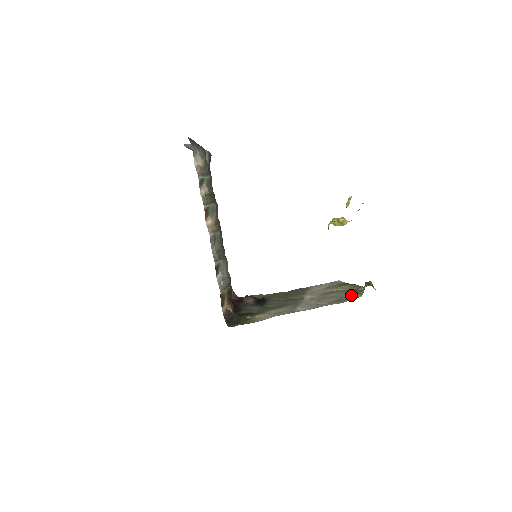
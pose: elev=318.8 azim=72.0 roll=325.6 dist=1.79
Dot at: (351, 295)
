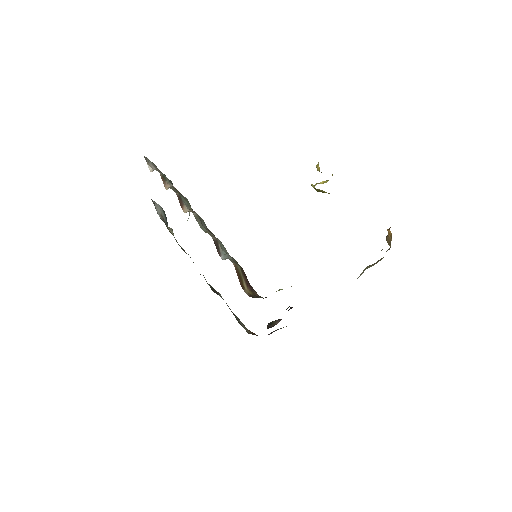
Dot at: occluded
